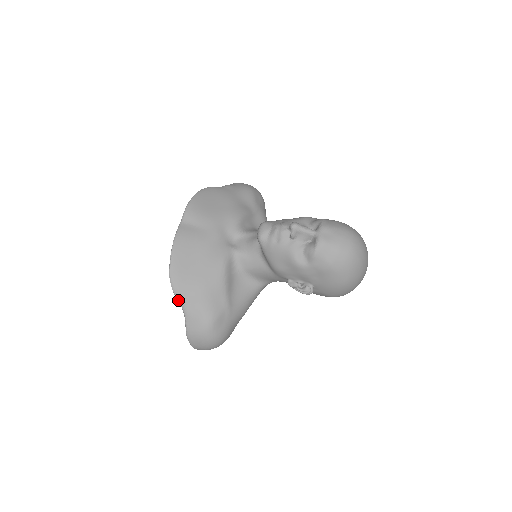
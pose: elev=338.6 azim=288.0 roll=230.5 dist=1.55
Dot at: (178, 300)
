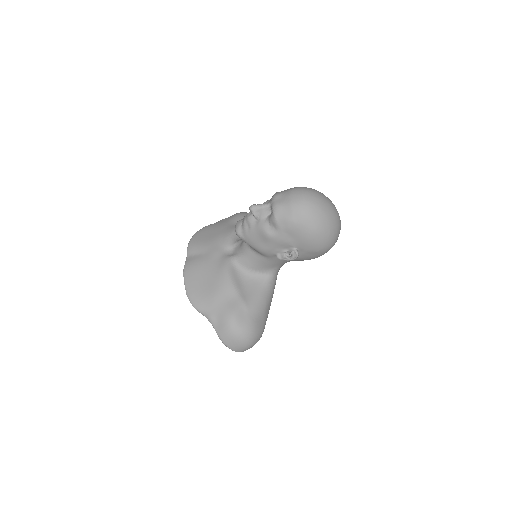
Dot at: (202, 314)
